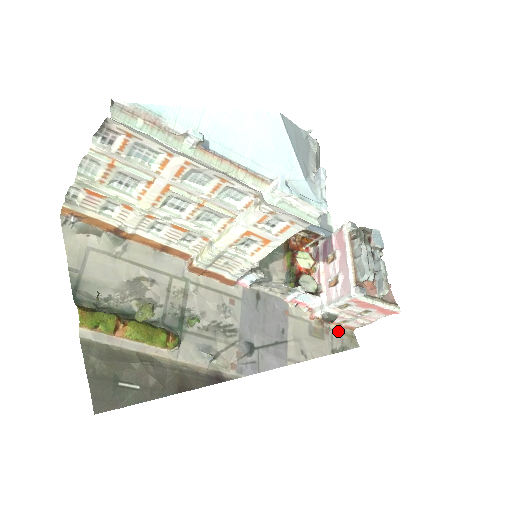
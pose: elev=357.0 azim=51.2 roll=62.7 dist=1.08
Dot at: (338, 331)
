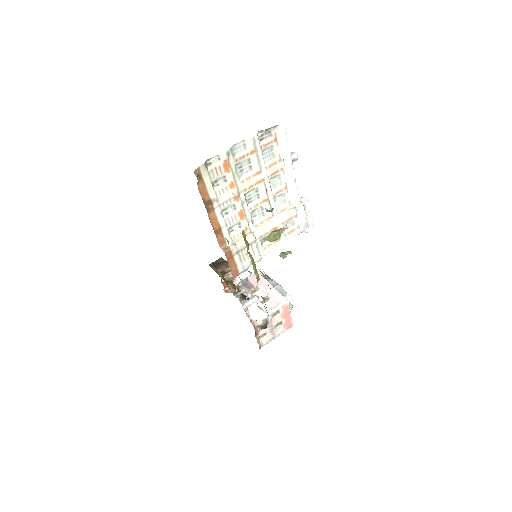
Dot at: occluded
